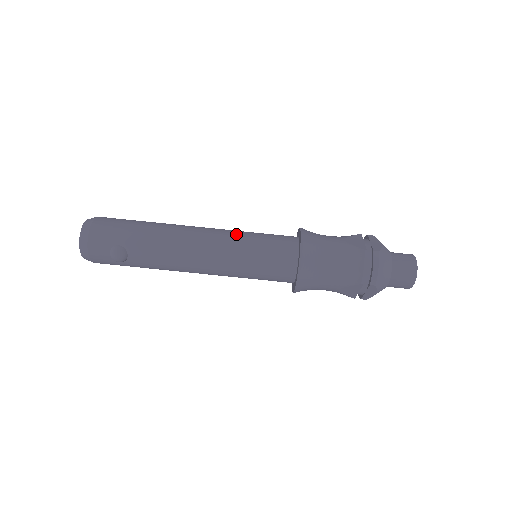
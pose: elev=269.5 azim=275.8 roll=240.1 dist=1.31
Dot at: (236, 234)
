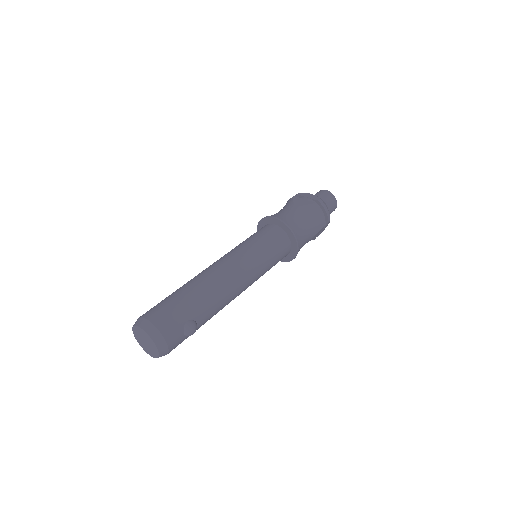
Dot at: (243, 249)
